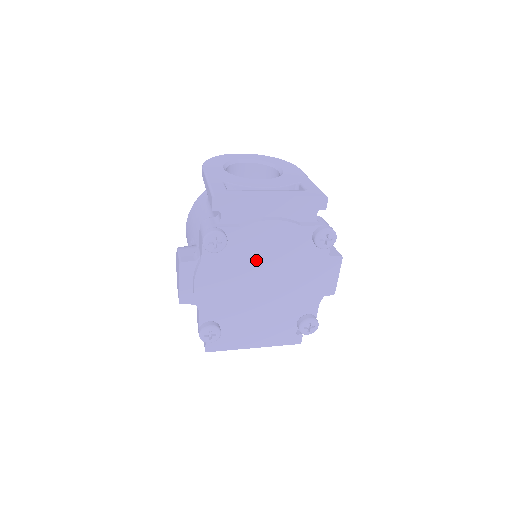
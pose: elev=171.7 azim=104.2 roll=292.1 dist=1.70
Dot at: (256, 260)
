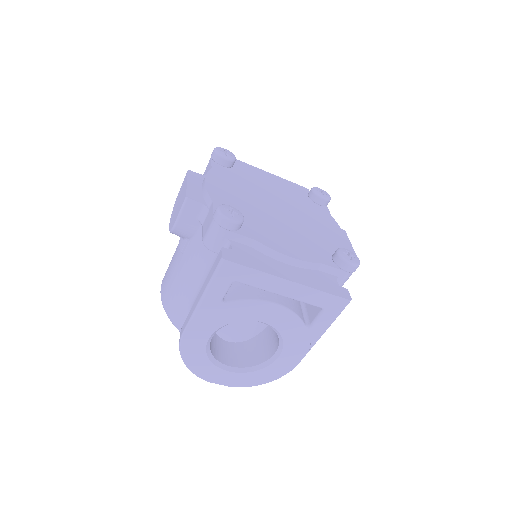
Dot at: (264, 190)
